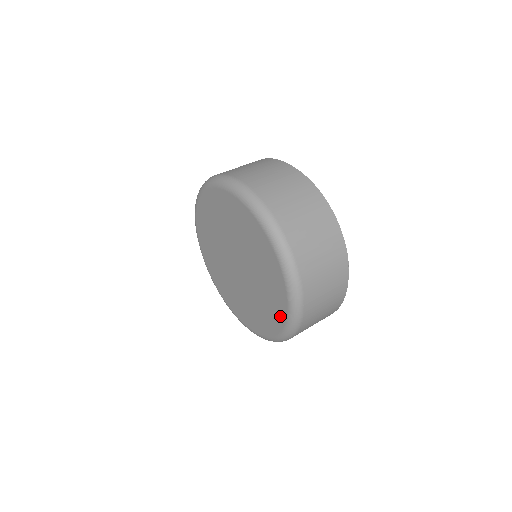
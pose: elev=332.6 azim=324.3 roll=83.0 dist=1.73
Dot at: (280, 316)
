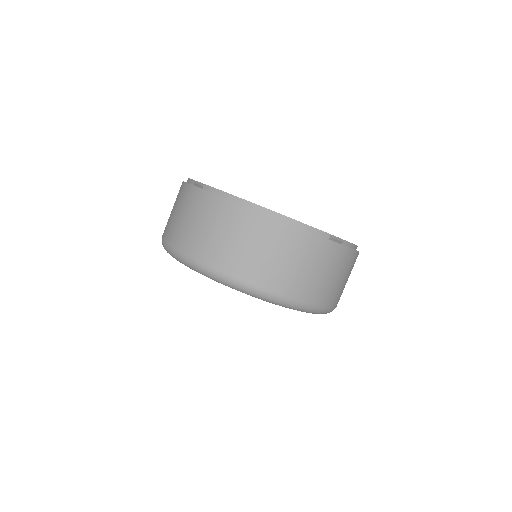
Dot at: occluded
